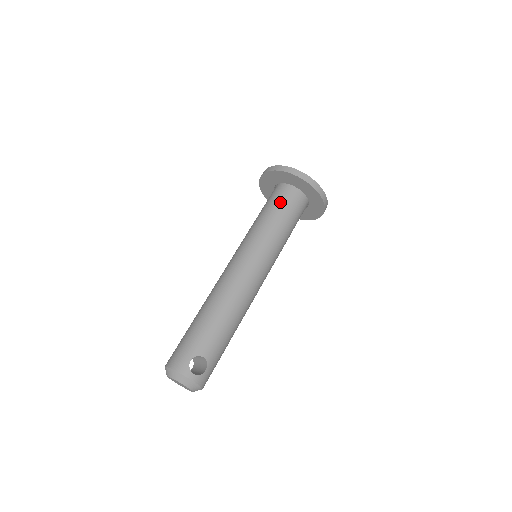
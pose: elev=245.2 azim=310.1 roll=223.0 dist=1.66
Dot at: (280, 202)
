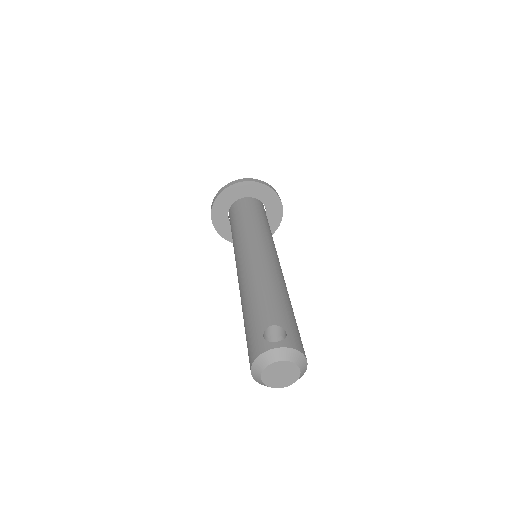
Dot at: (236, 214)
